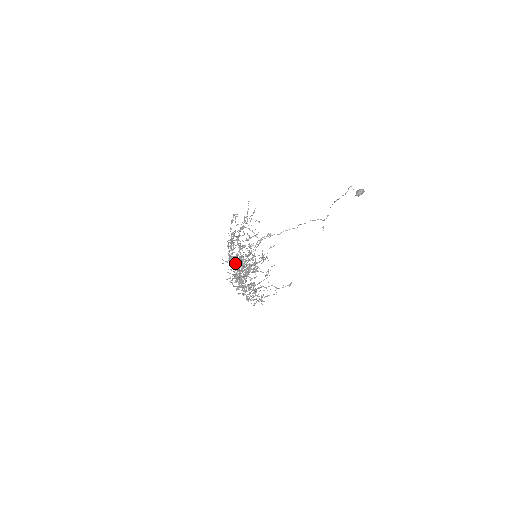
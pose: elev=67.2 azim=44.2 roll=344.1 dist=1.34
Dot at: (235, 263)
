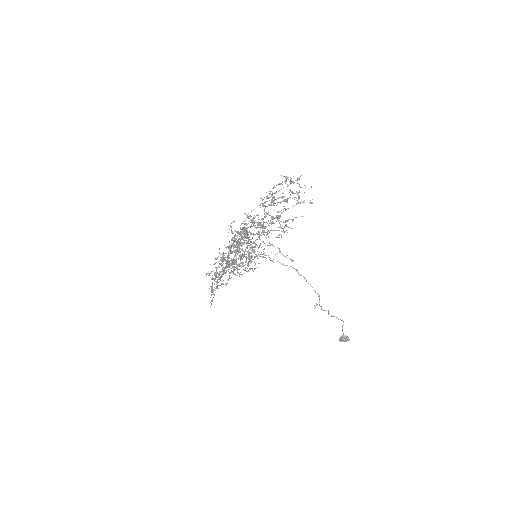
Dot at: occluded
